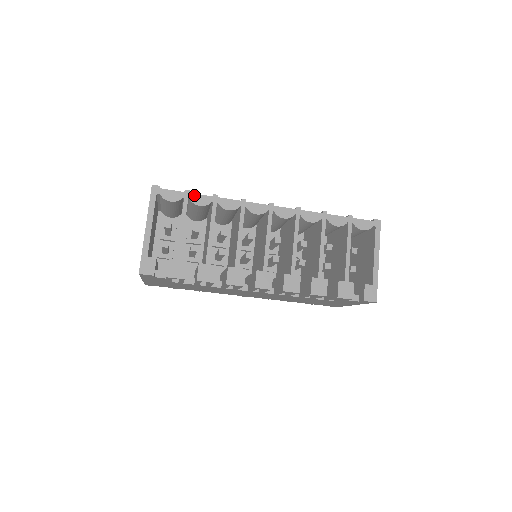
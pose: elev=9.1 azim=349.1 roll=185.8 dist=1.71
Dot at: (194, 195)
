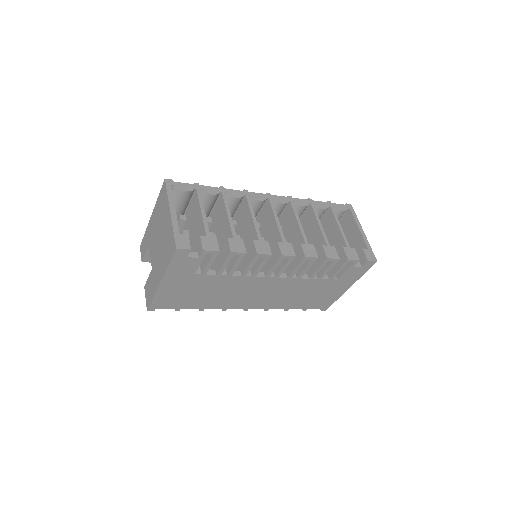
Dot at: (204, 187)
